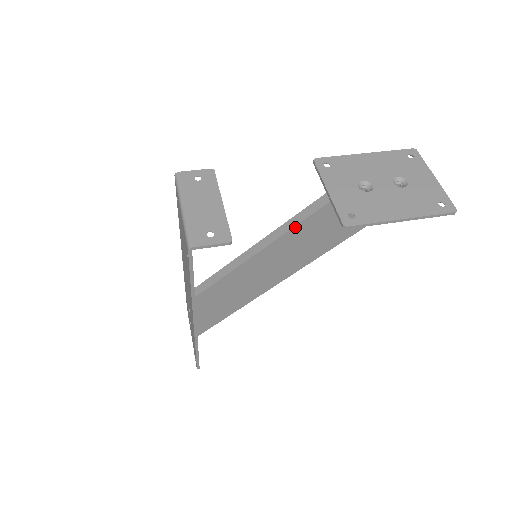
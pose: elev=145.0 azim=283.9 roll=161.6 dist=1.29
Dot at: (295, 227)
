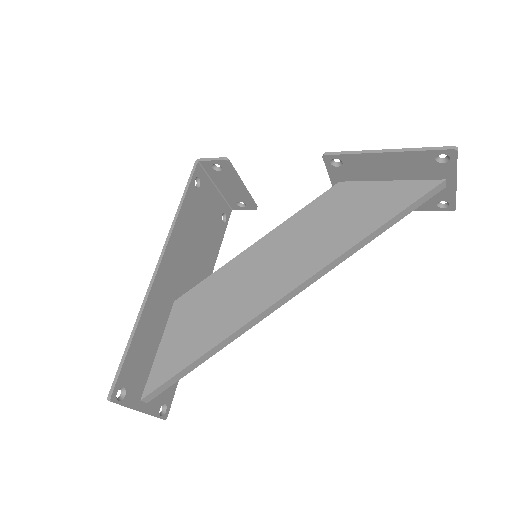
Dot at: (298, 214)
